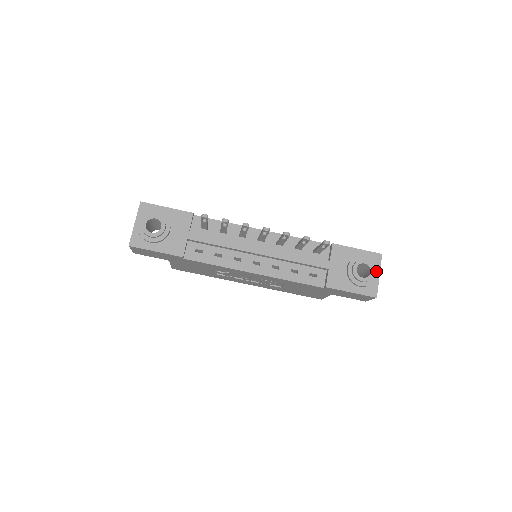
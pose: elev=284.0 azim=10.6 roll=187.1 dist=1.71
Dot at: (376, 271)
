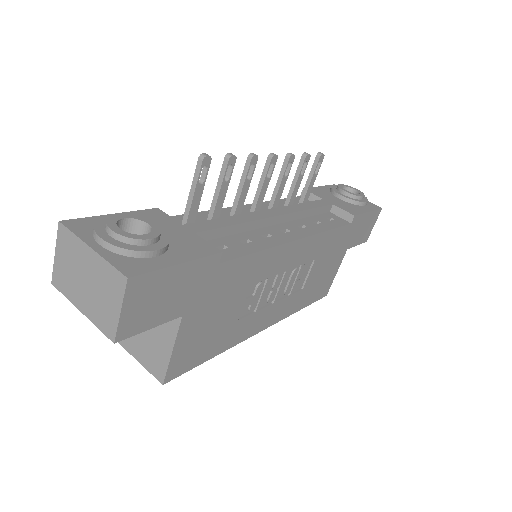
Dot at: occluded
